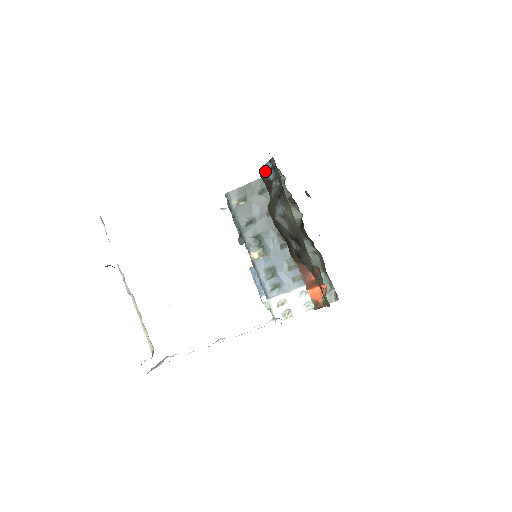
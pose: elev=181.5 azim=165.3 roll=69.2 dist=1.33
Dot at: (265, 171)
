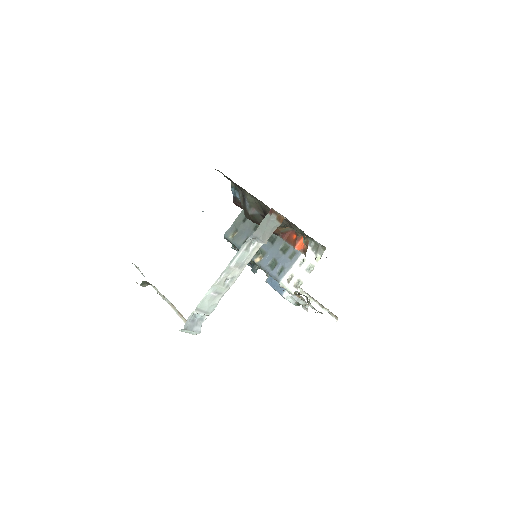
Dot at: (235, 198)
